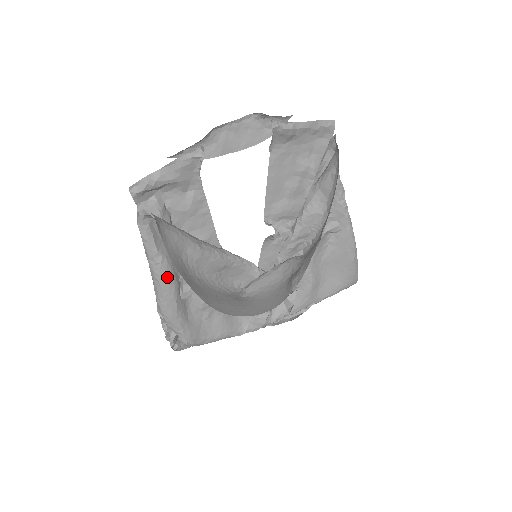
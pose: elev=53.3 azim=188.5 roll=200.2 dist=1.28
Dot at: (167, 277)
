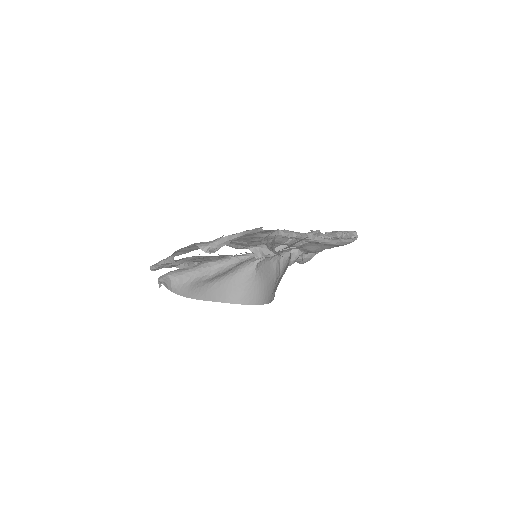
Dot at: occluded
